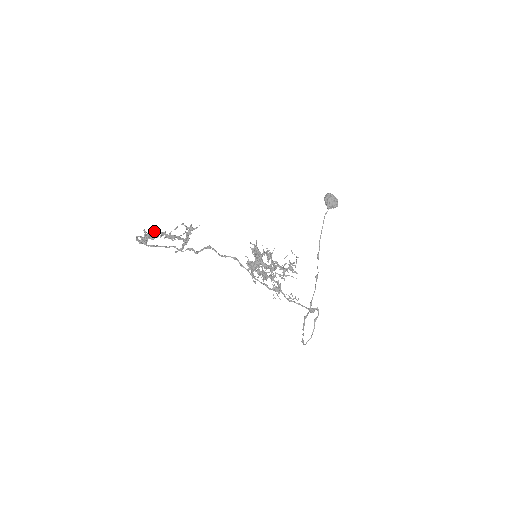
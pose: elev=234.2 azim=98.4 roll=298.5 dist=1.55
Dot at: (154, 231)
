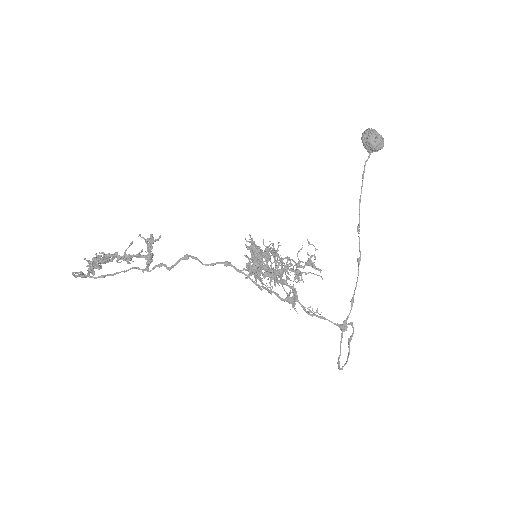
Dot at: (98, 258)
